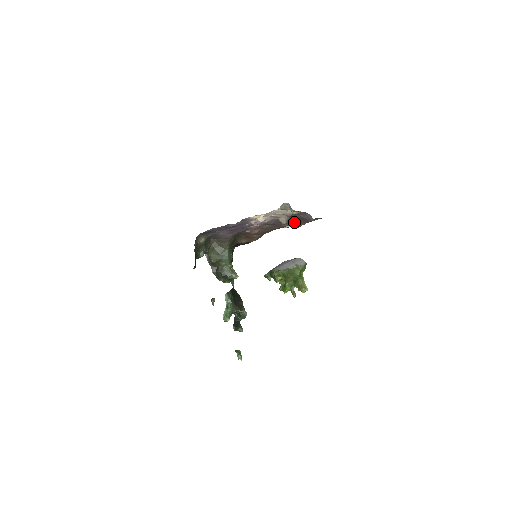
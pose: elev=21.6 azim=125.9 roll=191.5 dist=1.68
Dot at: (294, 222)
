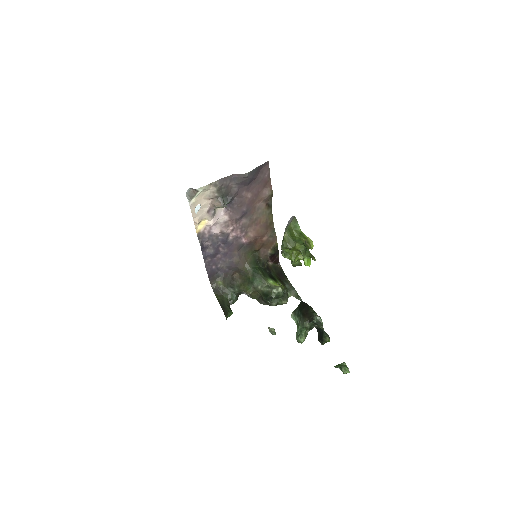
Dot at: (256, 193)
